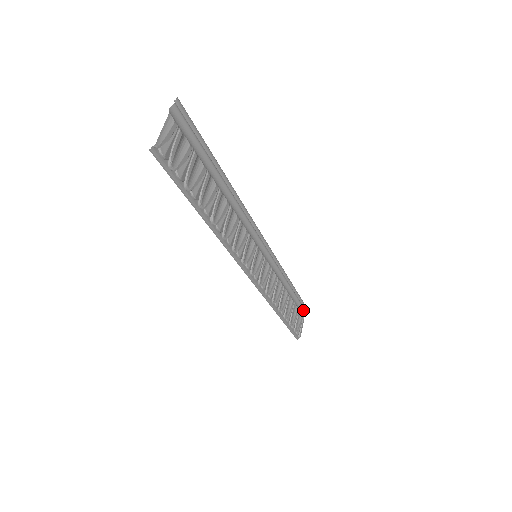
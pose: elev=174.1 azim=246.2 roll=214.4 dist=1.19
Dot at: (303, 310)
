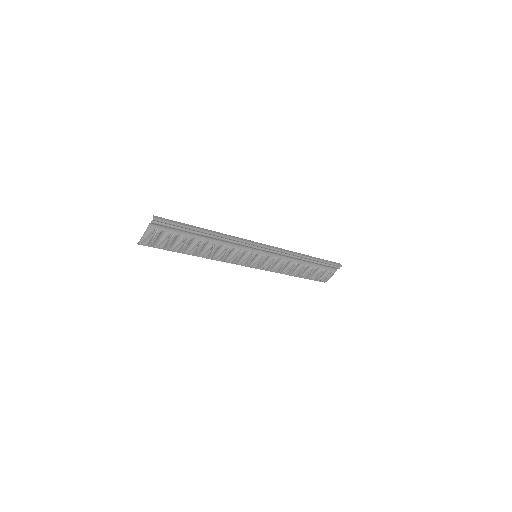
Dot at: (335, 268)
